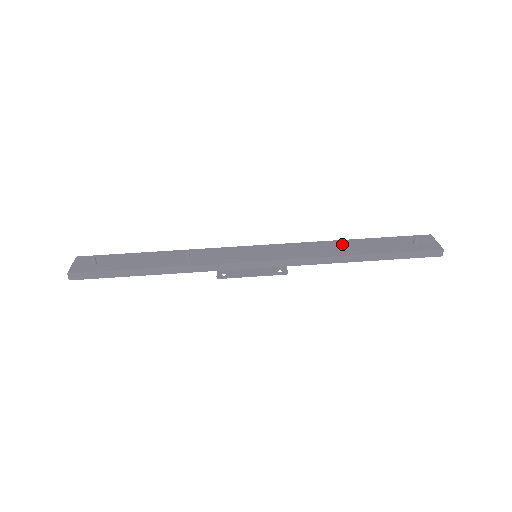
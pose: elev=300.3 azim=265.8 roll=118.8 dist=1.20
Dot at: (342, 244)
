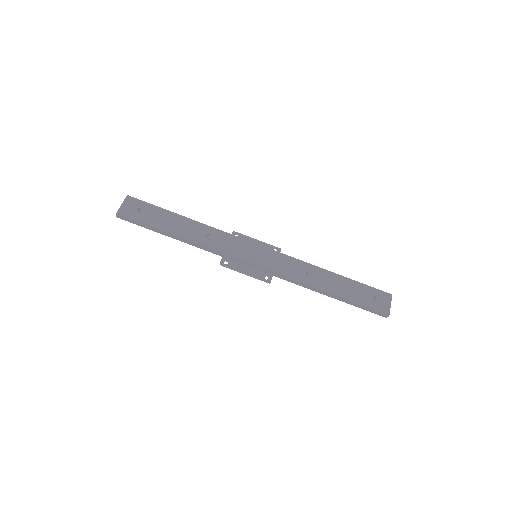
Dot at: (322, 275)
